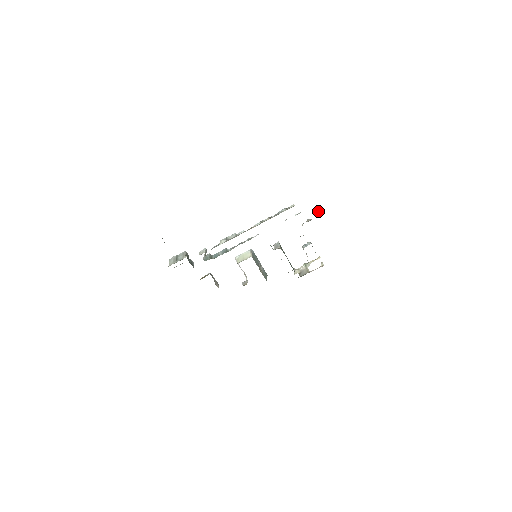
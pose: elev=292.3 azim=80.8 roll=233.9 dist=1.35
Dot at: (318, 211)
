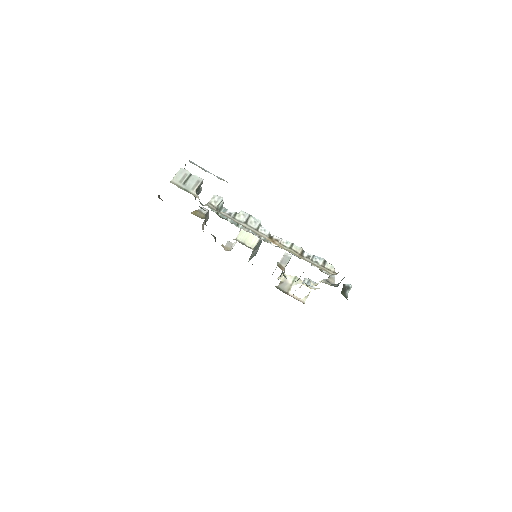
Dot at: (347, 287)
